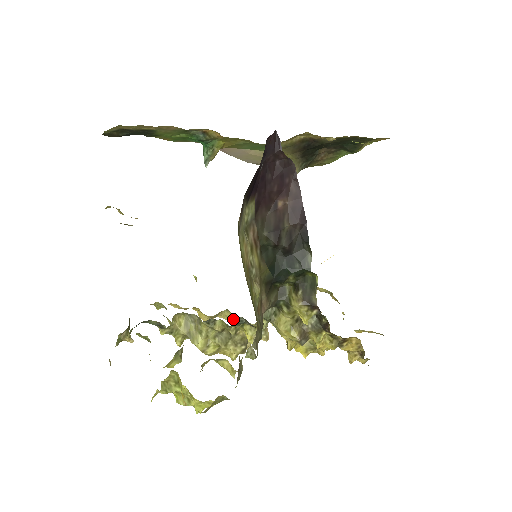
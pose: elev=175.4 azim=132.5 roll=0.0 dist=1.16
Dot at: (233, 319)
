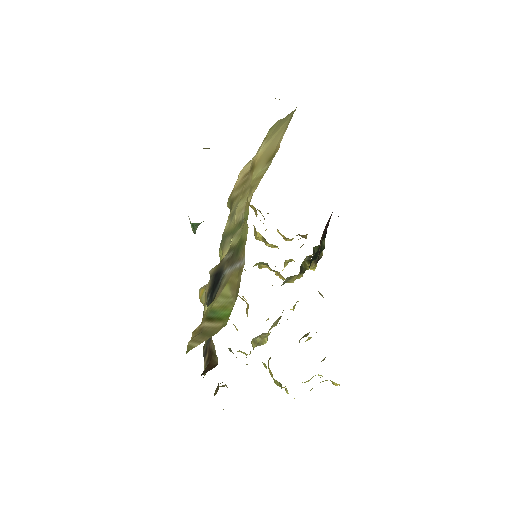
Dot at: occluded
